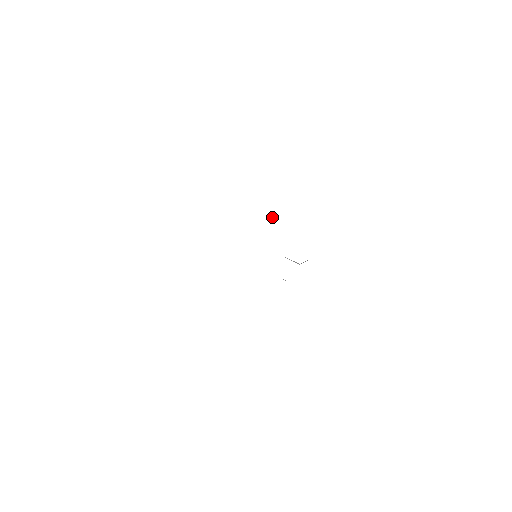
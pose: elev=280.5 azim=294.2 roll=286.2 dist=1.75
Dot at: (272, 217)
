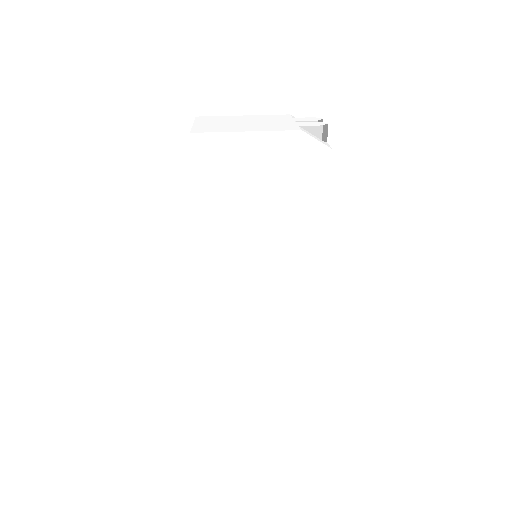
Dot at: (261, 115)
